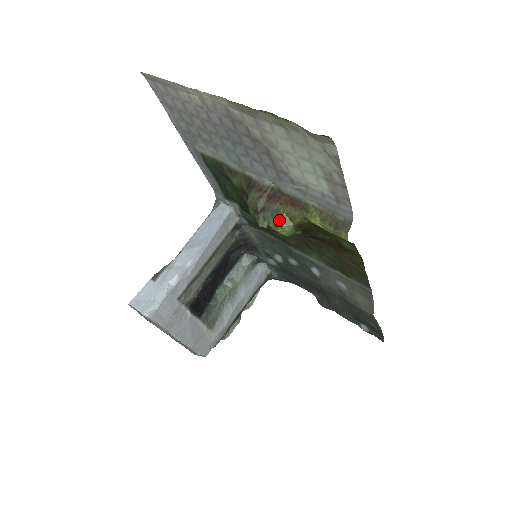
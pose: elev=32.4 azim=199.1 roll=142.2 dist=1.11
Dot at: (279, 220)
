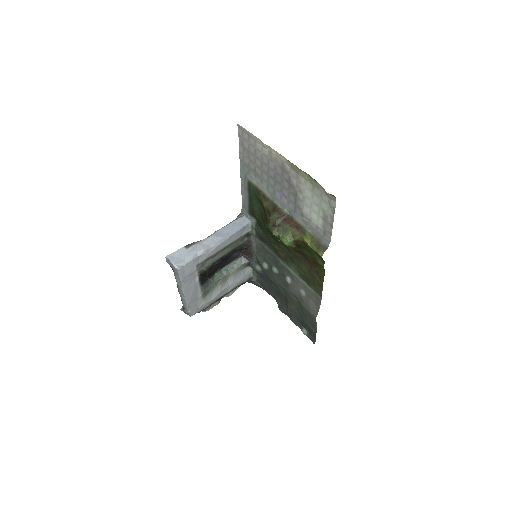
Dot at: (286, 234)
